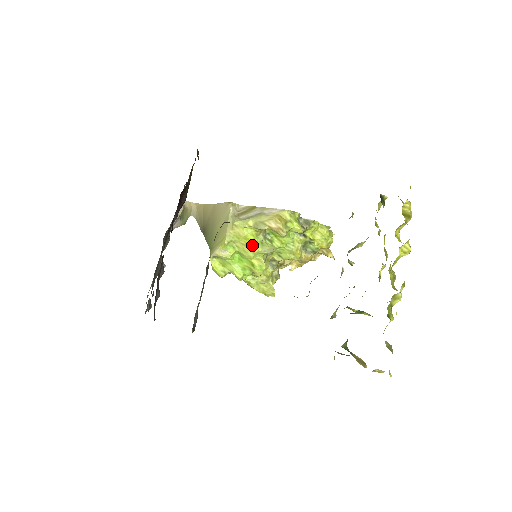
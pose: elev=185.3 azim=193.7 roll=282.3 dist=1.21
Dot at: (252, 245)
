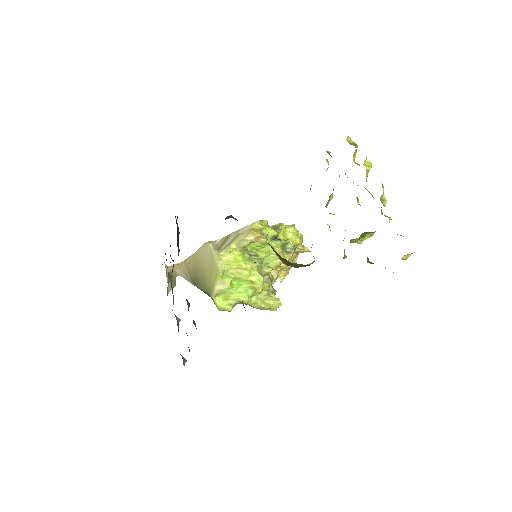
Dot at: (243, 264)
